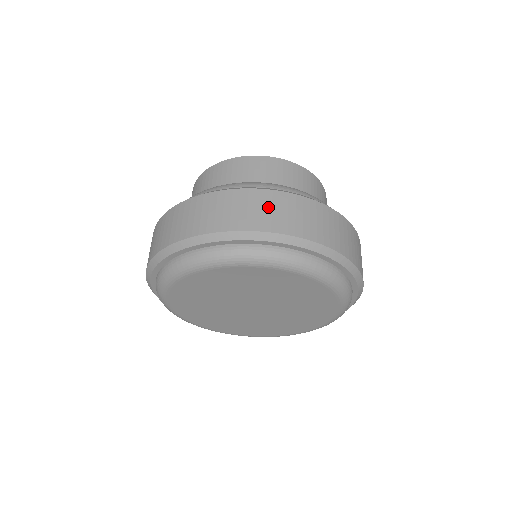
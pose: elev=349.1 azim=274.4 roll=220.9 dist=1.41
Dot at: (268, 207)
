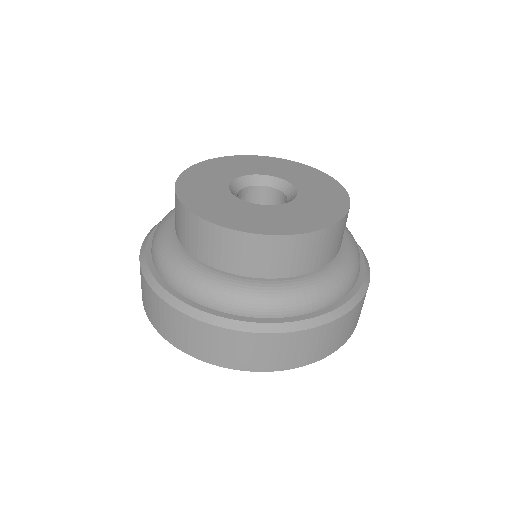
Dot at: (258, 350)
